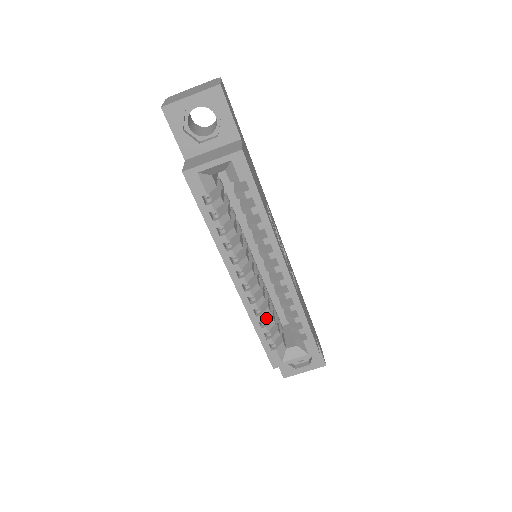
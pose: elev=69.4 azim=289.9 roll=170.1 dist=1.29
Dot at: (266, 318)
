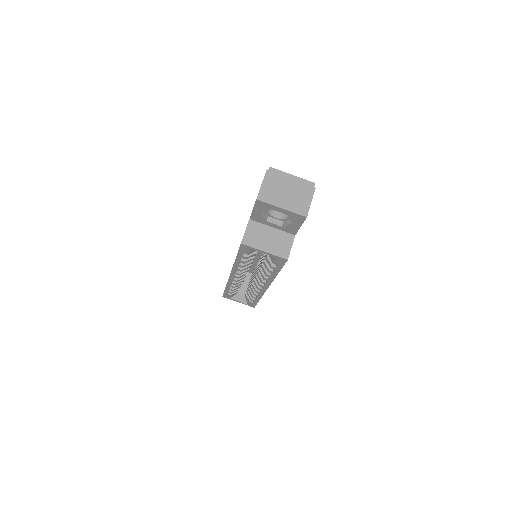
Dot at: occluded
